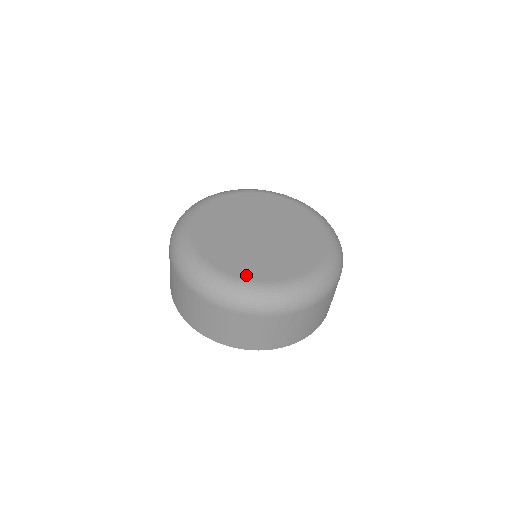
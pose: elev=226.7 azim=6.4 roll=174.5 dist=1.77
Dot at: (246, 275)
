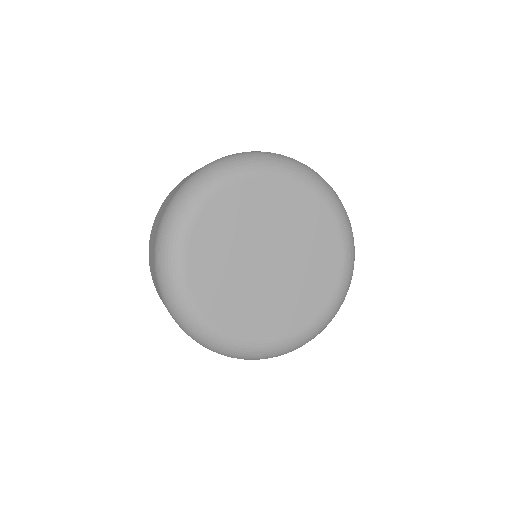
Dot at: (307, 319)
